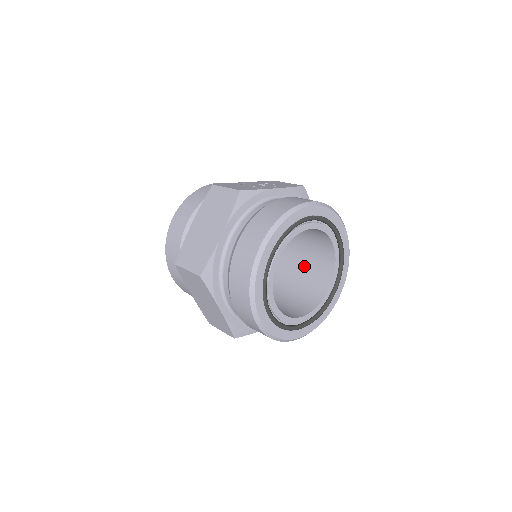
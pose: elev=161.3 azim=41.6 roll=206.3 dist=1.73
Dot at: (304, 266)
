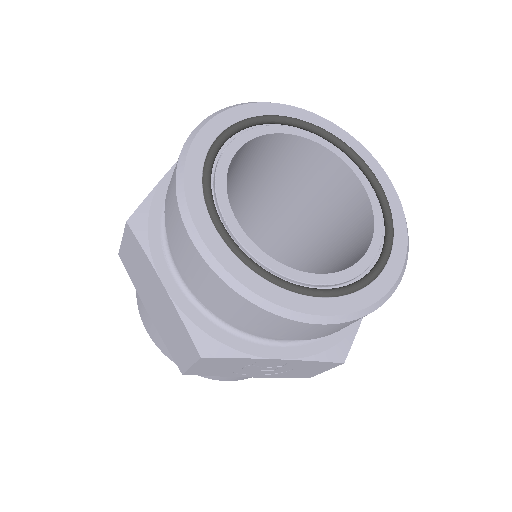
Dot at: (337, 257)
